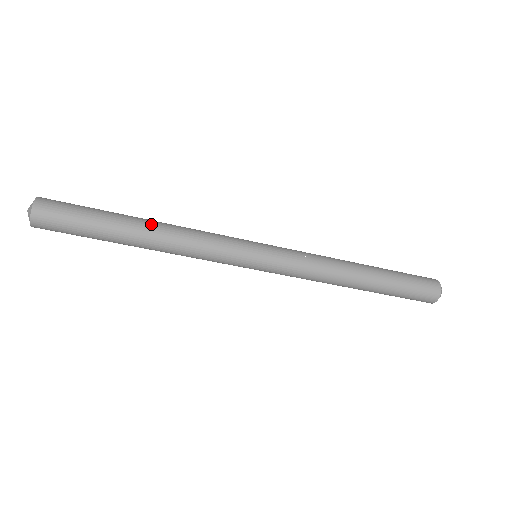
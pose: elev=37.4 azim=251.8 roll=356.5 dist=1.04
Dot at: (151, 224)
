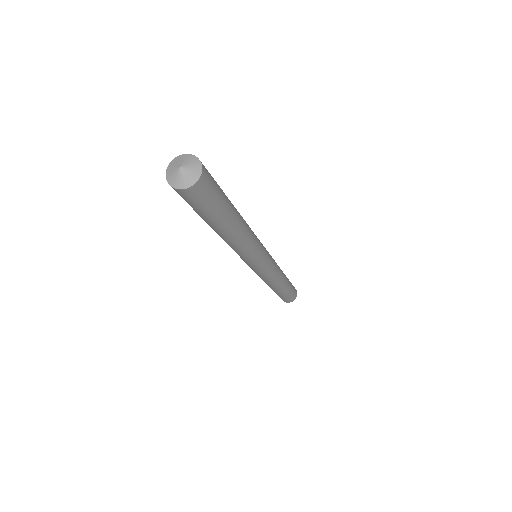
Dot at: (241, 227)
